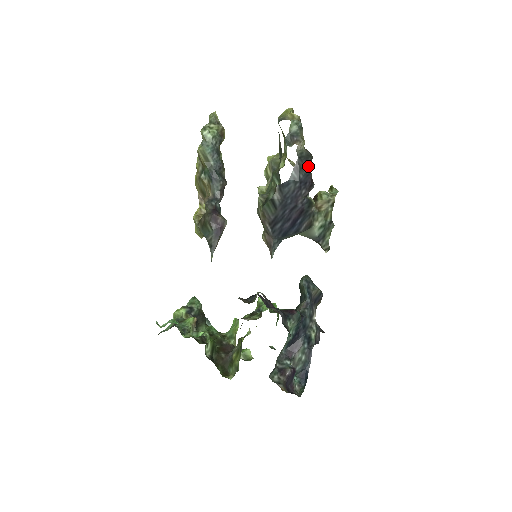
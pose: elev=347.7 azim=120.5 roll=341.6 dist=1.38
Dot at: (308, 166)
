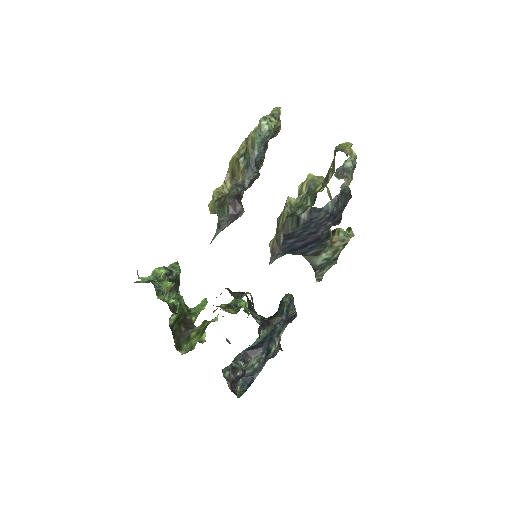
Dot at: (344, 204)
